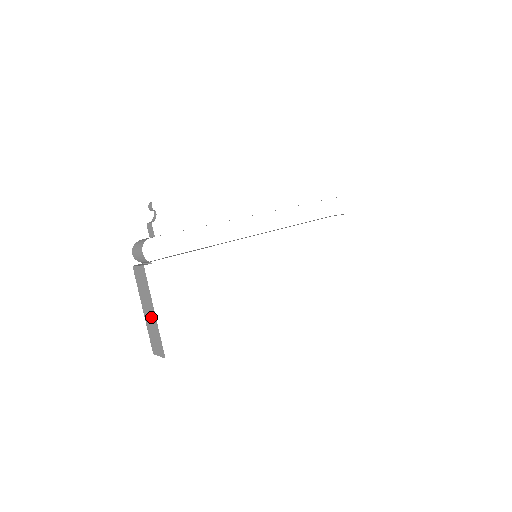
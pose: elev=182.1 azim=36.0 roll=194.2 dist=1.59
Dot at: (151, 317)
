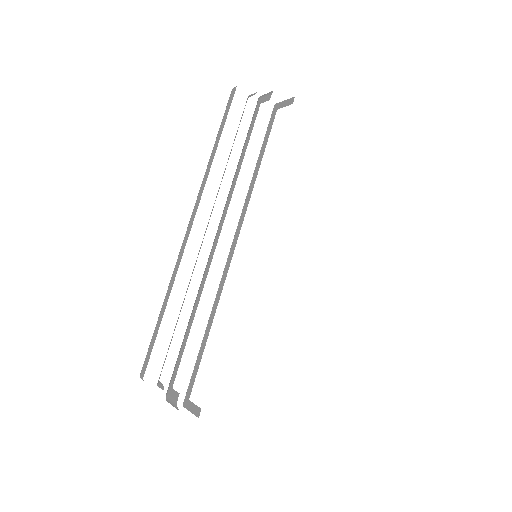
Dot at: occluded
